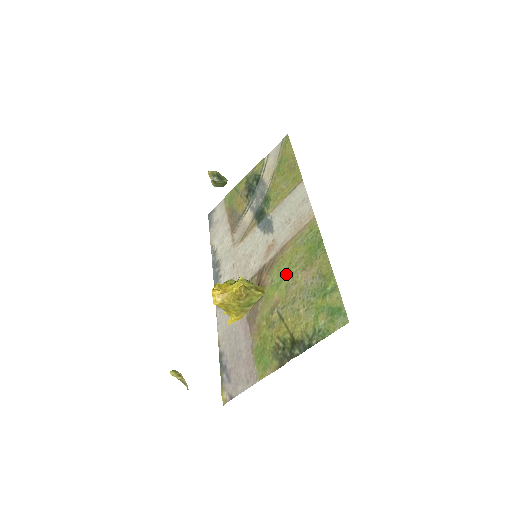
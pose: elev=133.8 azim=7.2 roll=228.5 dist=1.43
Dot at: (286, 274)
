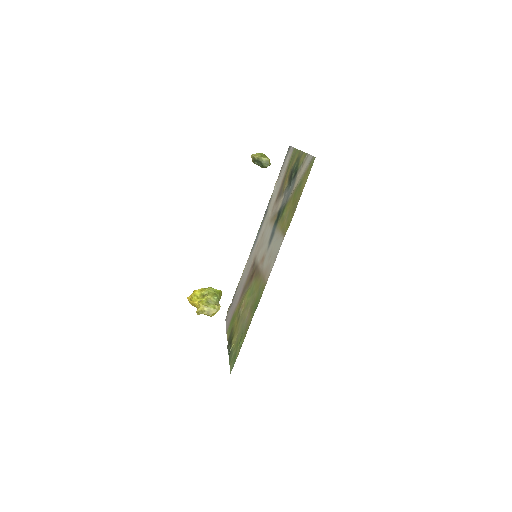
Dot at: (251, 296)
